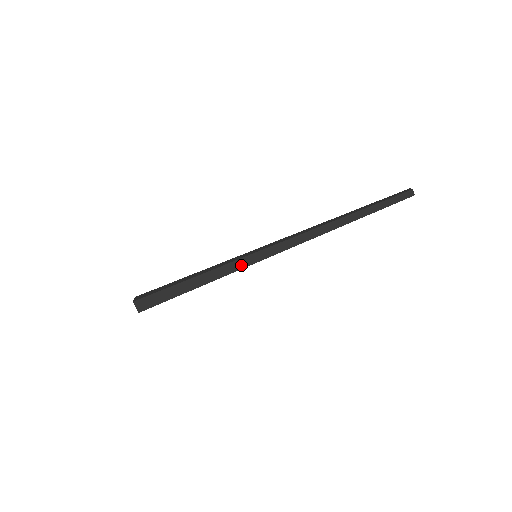
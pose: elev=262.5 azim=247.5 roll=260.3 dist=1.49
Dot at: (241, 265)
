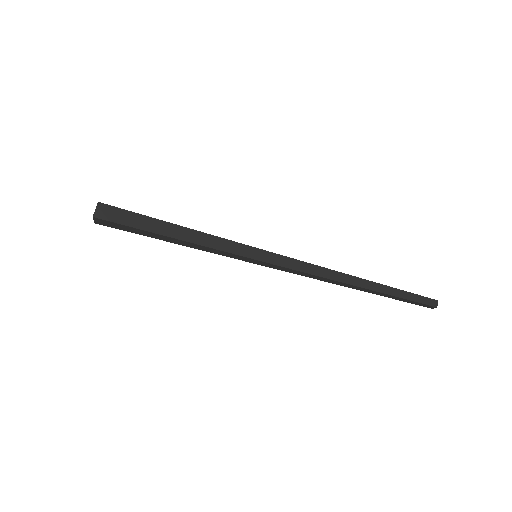
Dot at: (237, 250)
